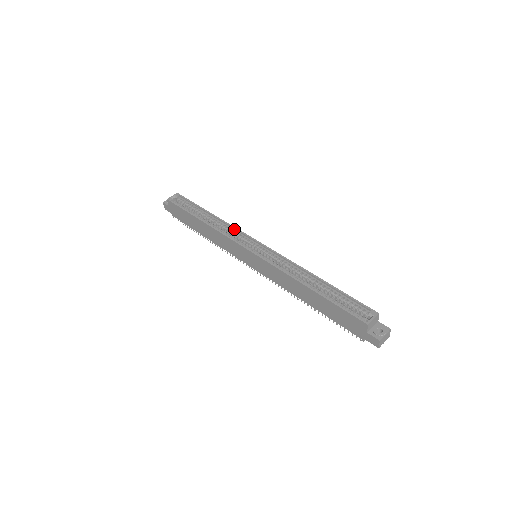
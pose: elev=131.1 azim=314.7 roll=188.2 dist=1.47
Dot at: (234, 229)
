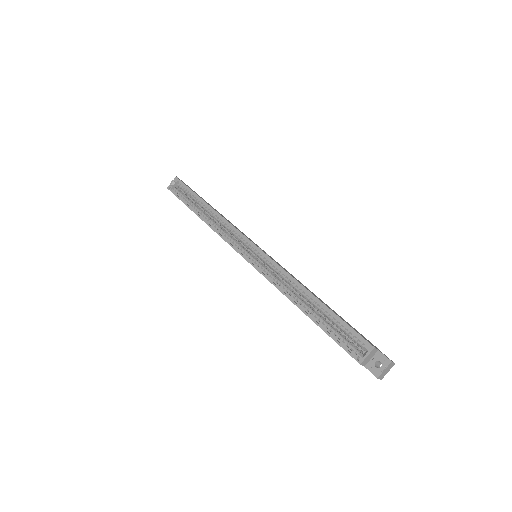
Dot at: (230, 225)
